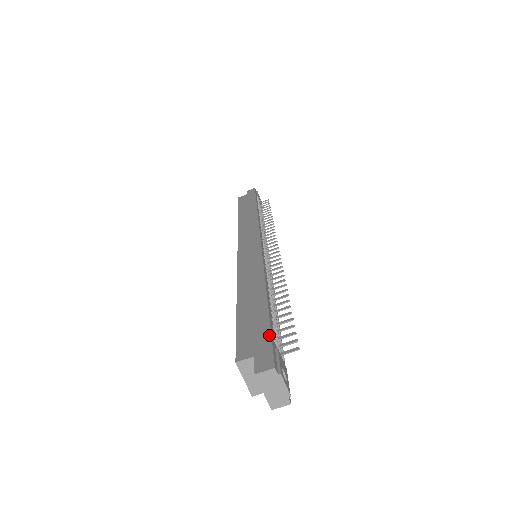
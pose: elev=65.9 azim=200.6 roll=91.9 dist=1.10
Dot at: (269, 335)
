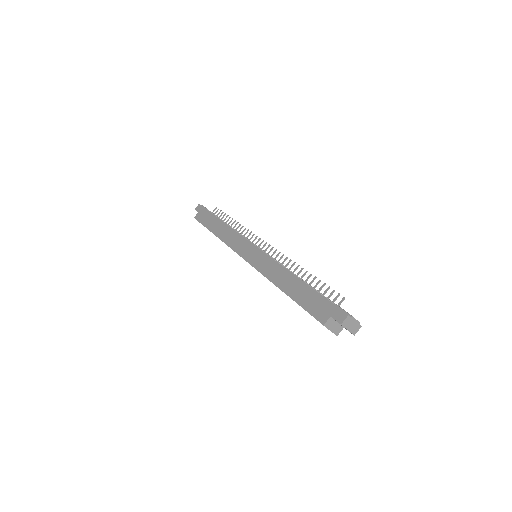
Dot at: (327, 301)
